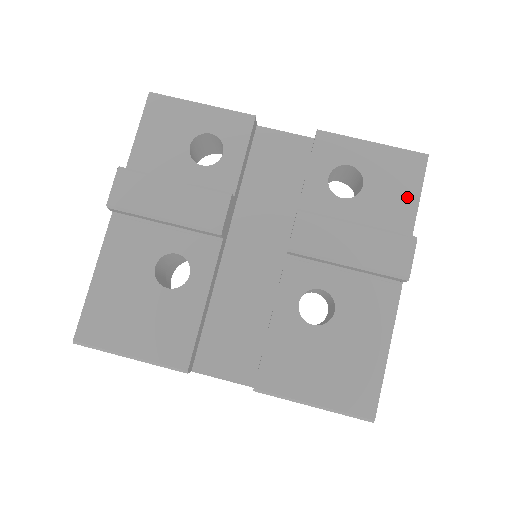
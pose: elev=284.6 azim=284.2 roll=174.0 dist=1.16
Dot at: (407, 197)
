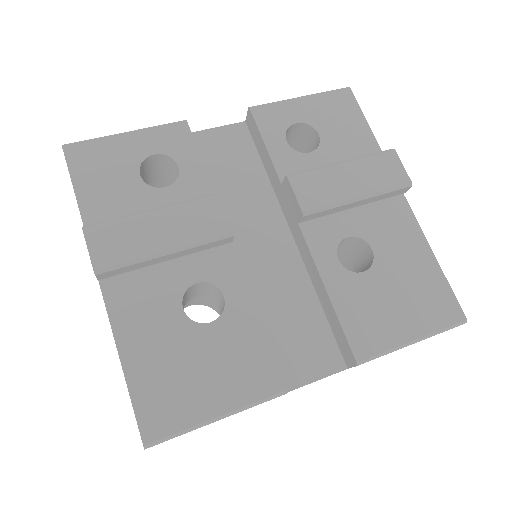
Dot at: (358, 126)
